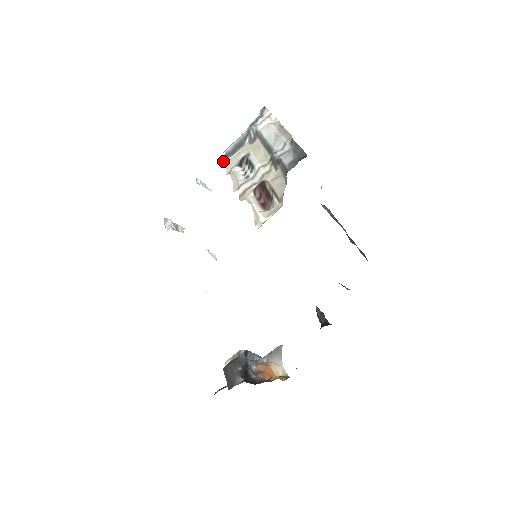
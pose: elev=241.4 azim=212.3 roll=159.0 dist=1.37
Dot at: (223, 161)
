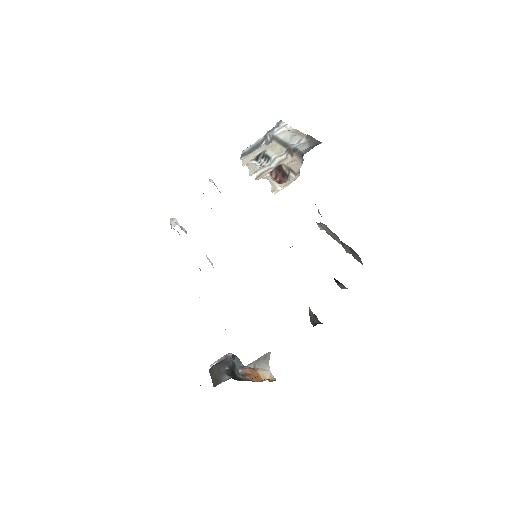
Dot at: (240, 158)
